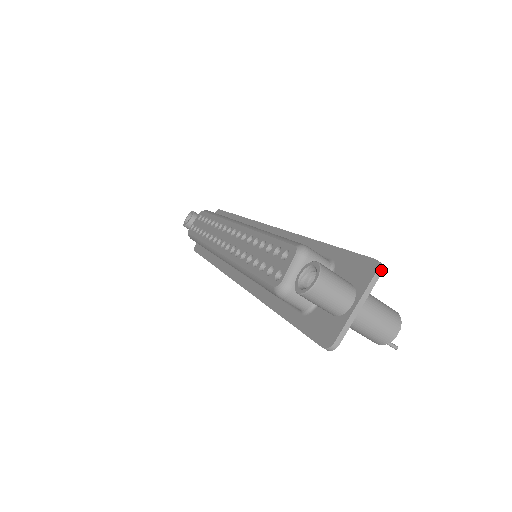
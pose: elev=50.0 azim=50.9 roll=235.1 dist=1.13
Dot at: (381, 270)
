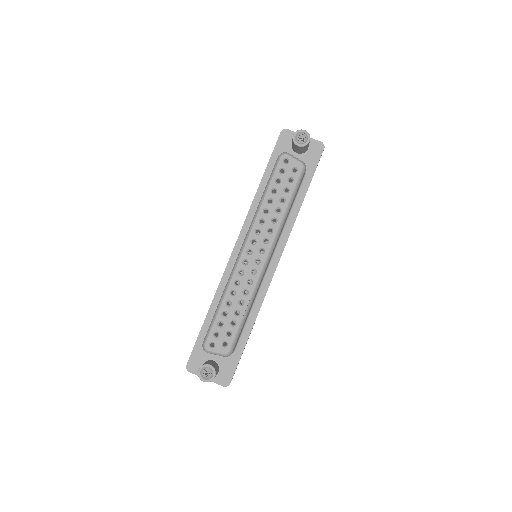
Dot at: (225, 386)
